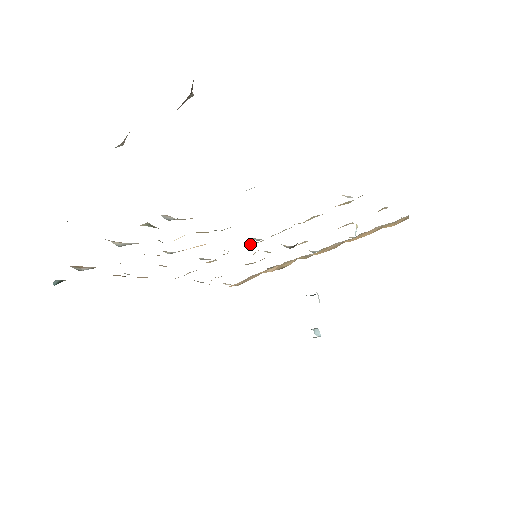
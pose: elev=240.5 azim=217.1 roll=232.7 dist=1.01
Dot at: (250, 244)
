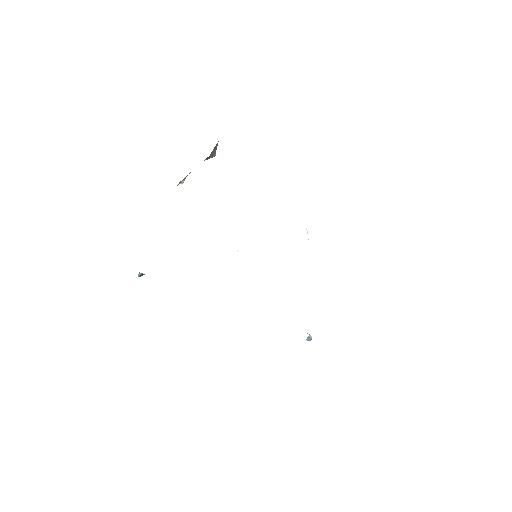
Dot at: occluded
